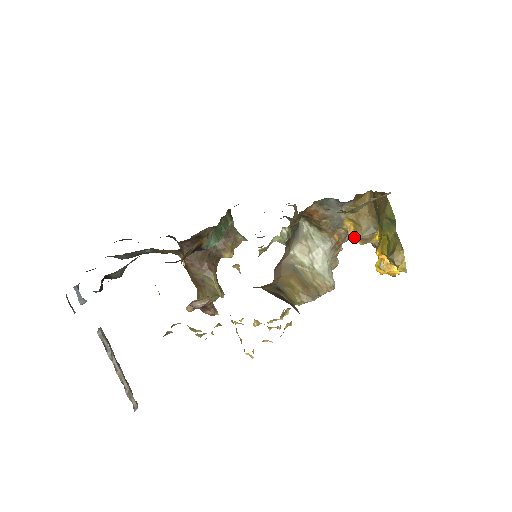
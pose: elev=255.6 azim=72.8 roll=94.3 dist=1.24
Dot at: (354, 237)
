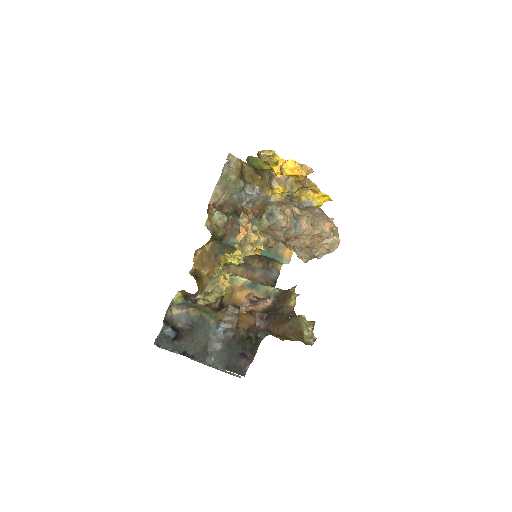
Dot at: (274, 189)
